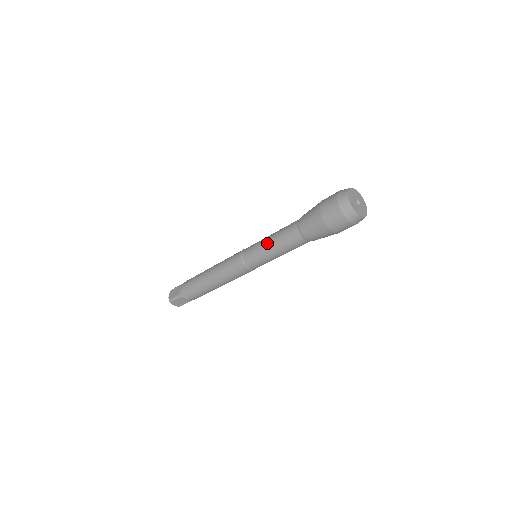
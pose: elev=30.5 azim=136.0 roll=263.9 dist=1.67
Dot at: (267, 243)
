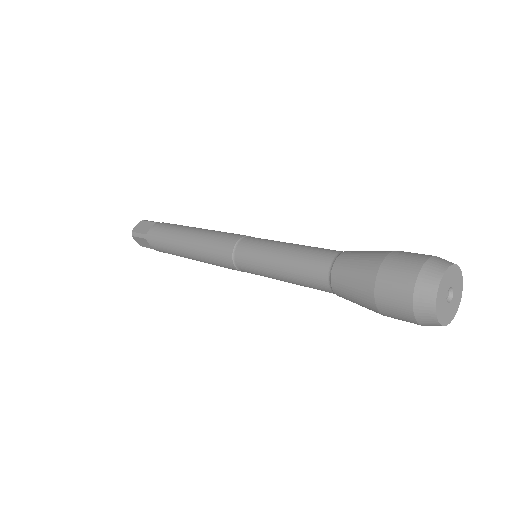
Dot at: (276, 254)
